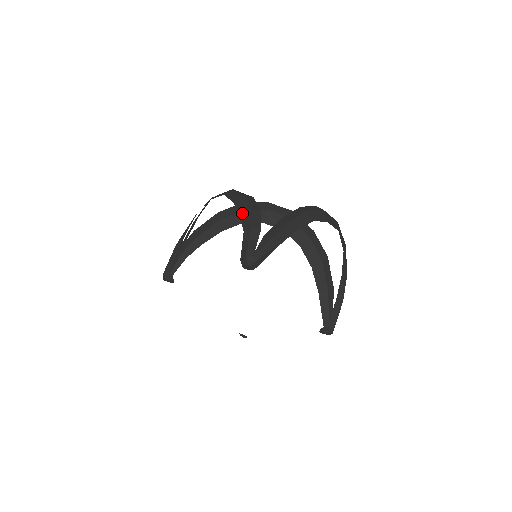
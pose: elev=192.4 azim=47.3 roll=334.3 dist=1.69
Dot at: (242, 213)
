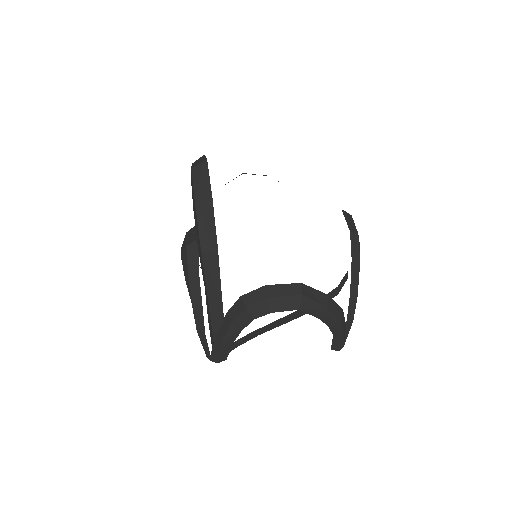
Dot at: (331, 325)
